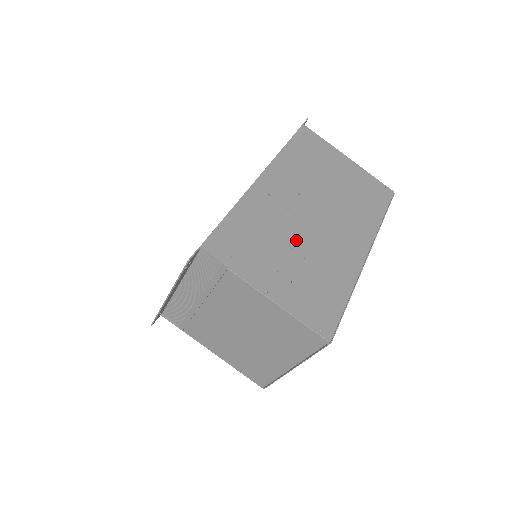
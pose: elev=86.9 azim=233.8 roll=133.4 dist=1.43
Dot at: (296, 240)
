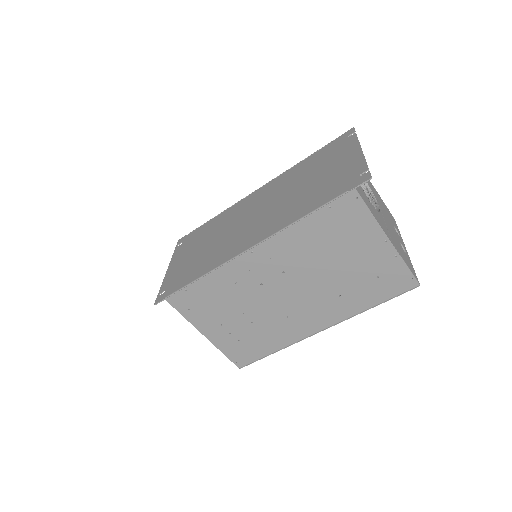
Dot at: (253, 309)
